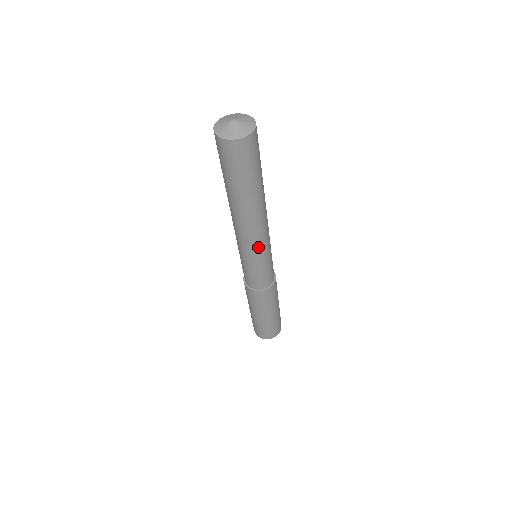
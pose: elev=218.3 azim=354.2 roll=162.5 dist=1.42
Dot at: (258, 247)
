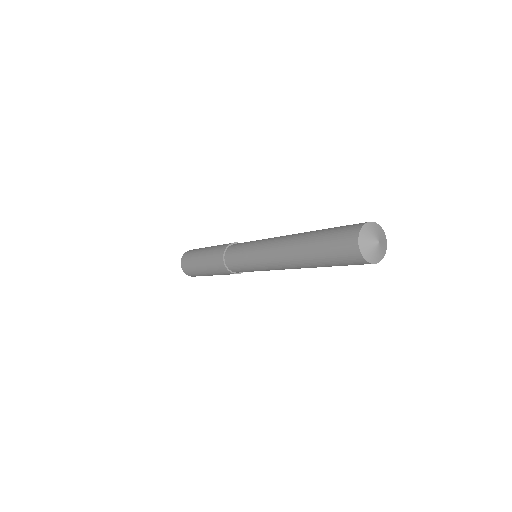
Dot at: occluded
